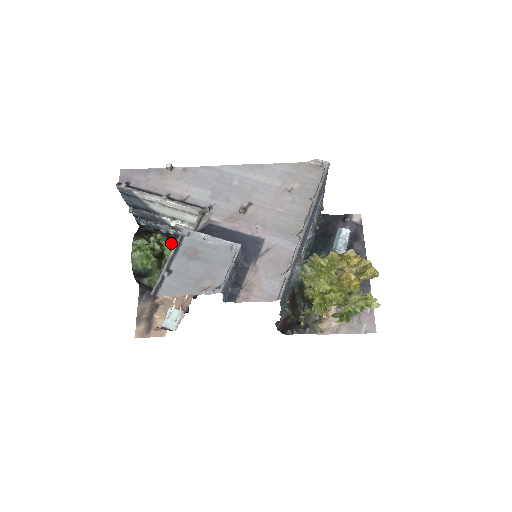
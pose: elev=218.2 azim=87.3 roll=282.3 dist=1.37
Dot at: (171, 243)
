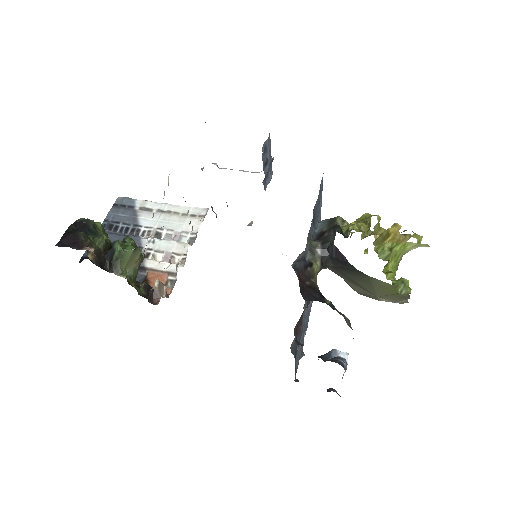
Dot at: occluded
